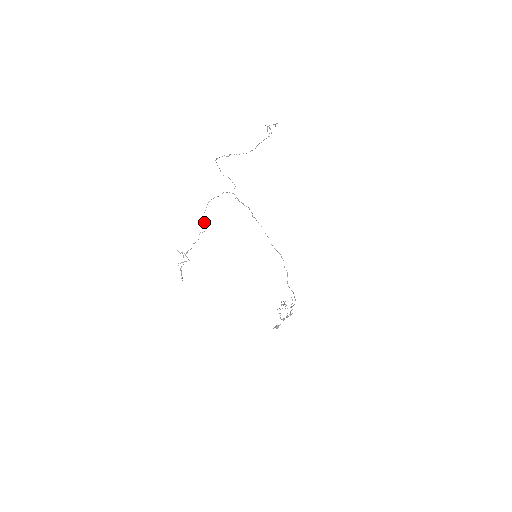
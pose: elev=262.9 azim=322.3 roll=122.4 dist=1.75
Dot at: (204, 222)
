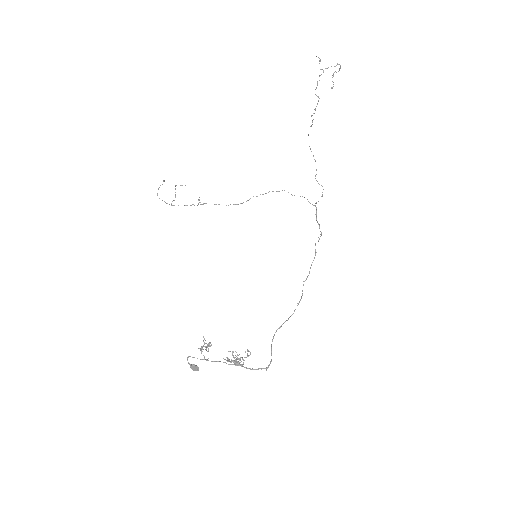
Dot at: occluded
